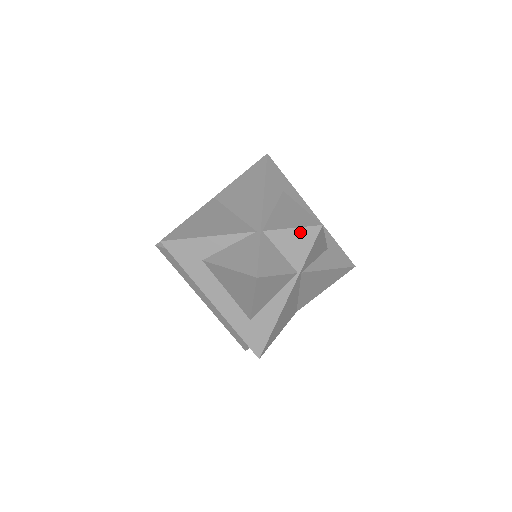
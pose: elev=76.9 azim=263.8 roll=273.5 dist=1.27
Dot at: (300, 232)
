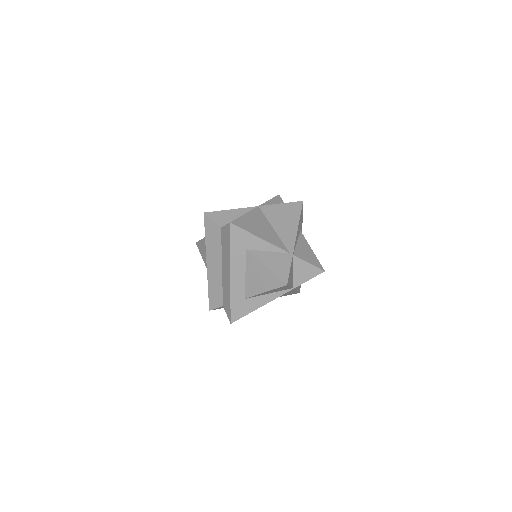
Dot at: (311, 268)
